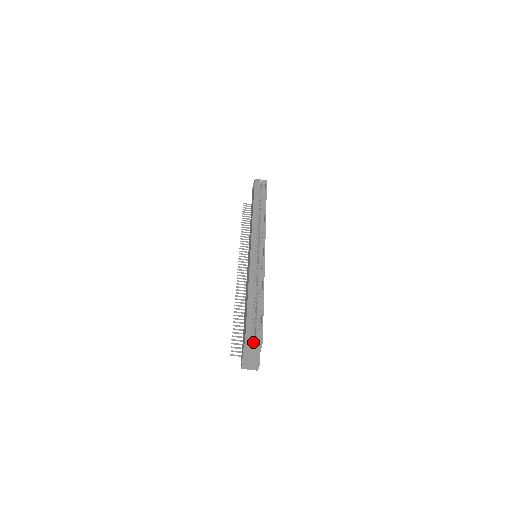
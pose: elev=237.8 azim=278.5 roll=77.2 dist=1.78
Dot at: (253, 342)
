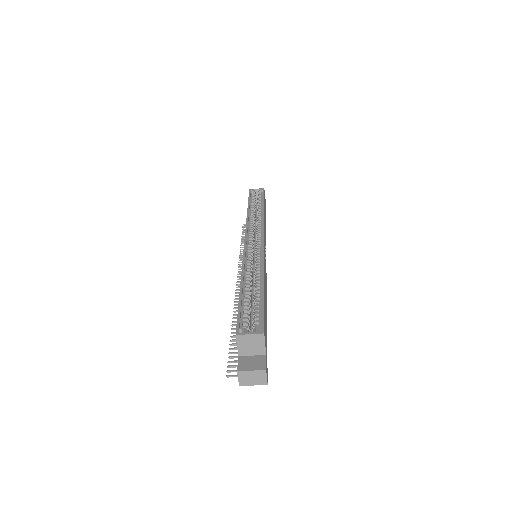
Dot at: (248, 334)
